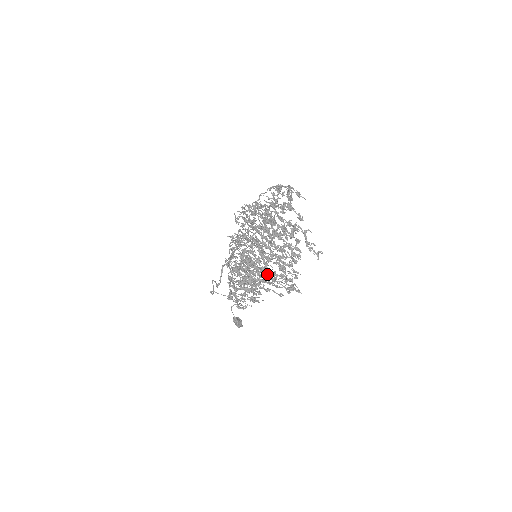
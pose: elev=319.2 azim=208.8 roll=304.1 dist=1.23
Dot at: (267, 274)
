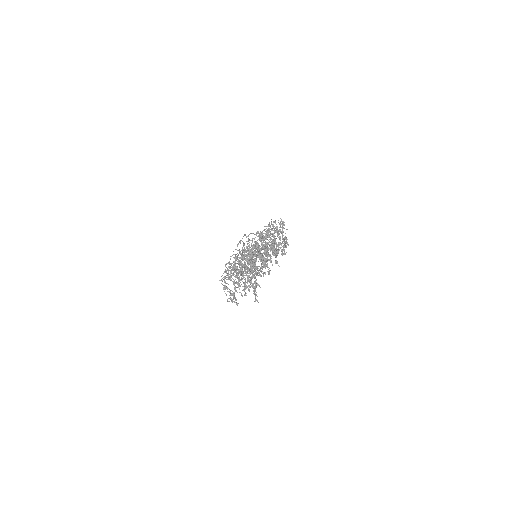
Dot at: (242, 275)
